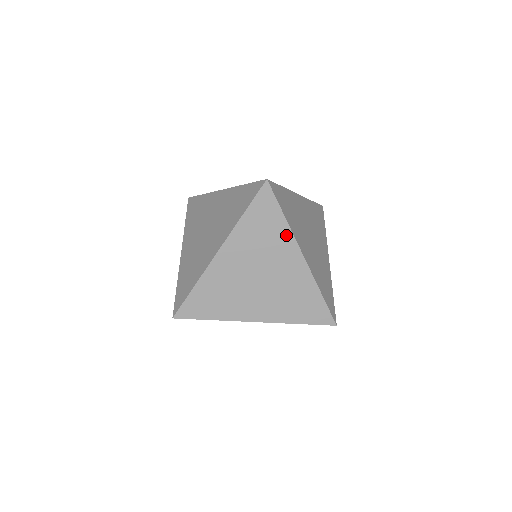
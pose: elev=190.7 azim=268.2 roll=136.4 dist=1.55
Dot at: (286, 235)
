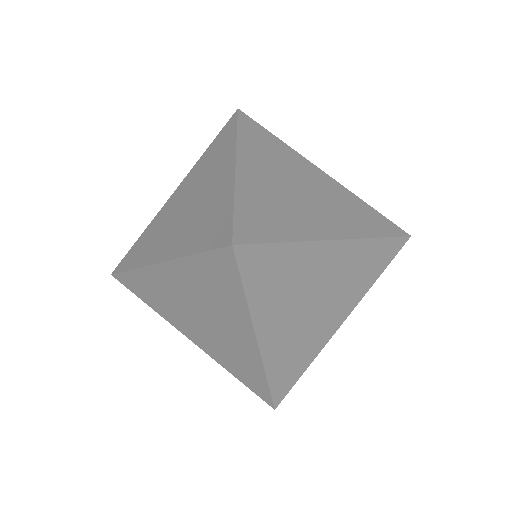
Dot at: (230, 148)
